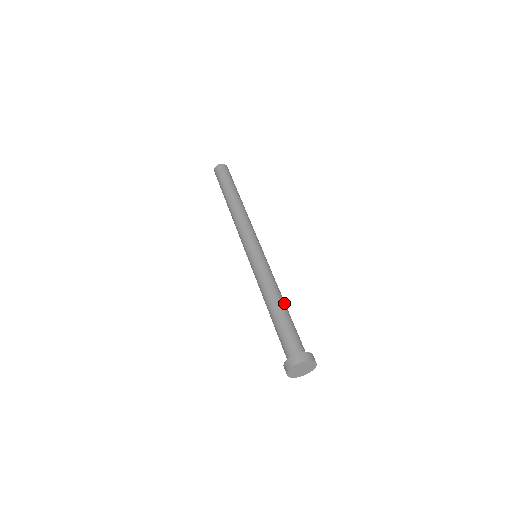
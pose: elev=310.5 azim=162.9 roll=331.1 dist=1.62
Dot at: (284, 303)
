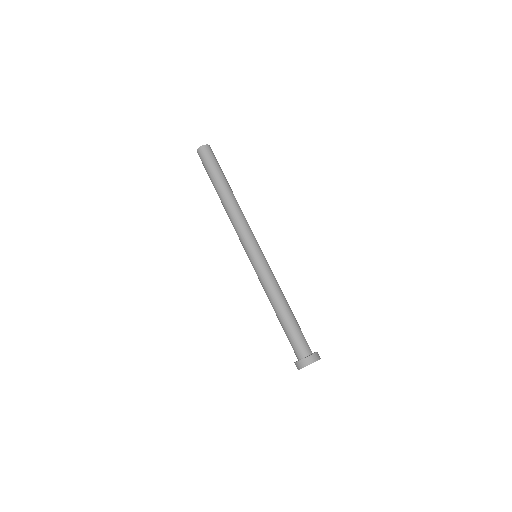
Dot at: (287, 306)
